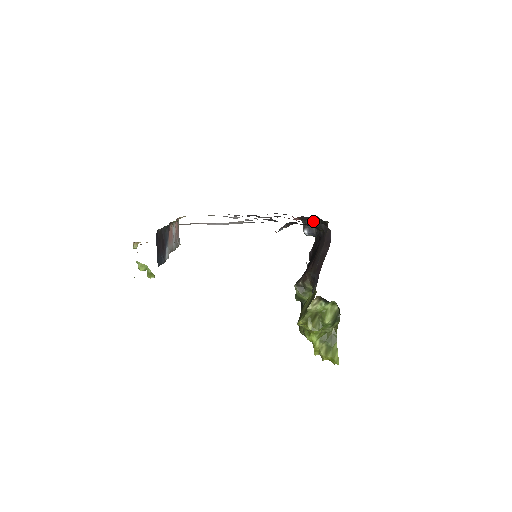
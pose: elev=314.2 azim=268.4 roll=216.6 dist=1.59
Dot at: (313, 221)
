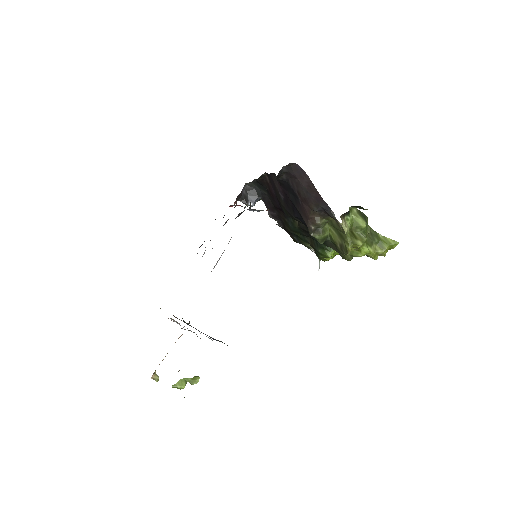
Dot at: (245, 191)
